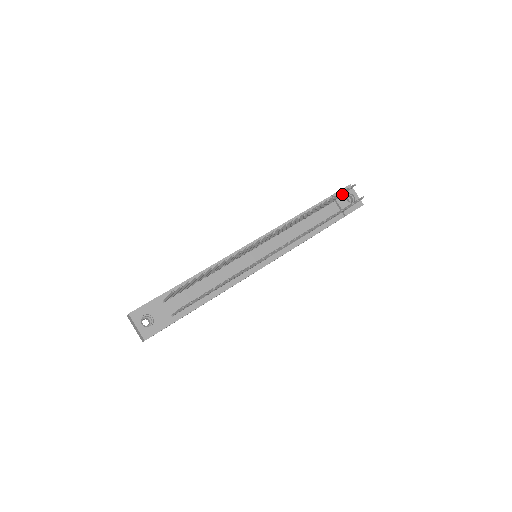
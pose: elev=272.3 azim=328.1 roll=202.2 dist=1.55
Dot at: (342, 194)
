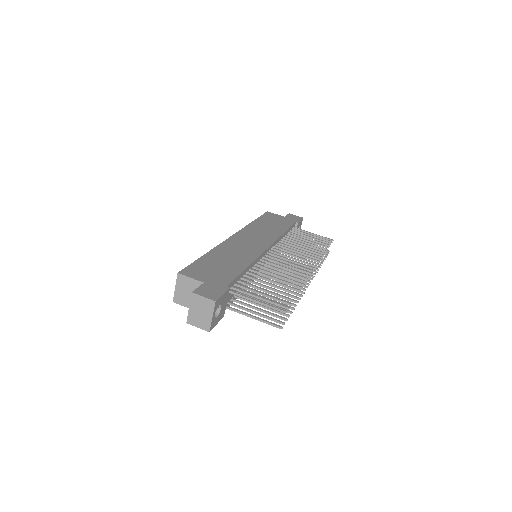
Dot at: (314, 235)
